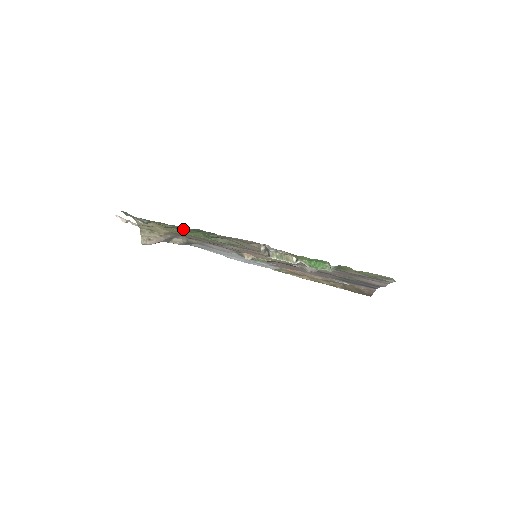
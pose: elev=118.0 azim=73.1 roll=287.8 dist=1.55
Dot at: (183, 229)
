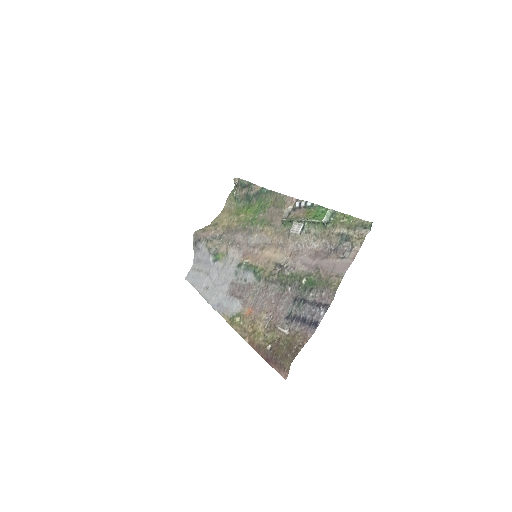
Dot at: (252, 201)
